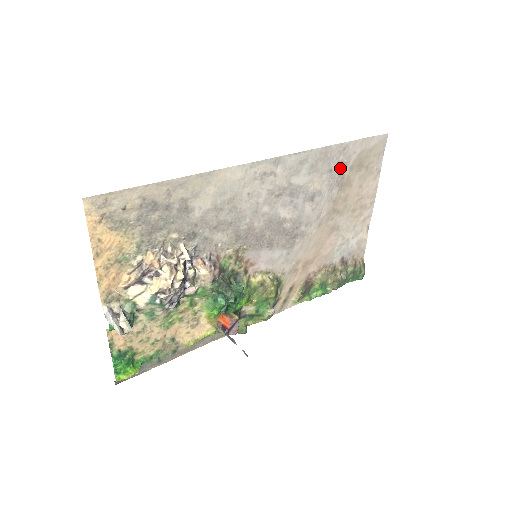
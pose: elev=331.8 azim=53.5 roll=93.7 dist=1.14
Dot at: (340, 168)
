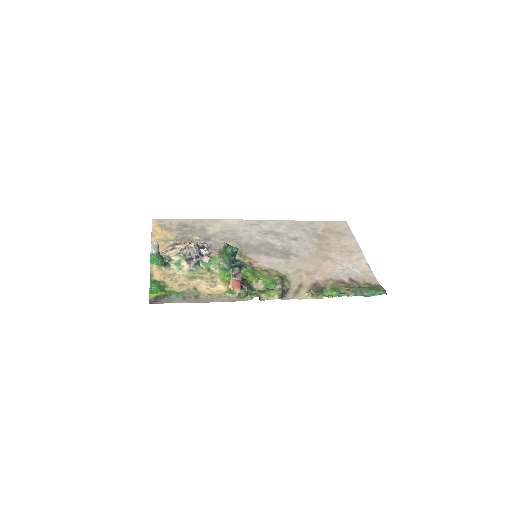
Dot at: (313, 231)
